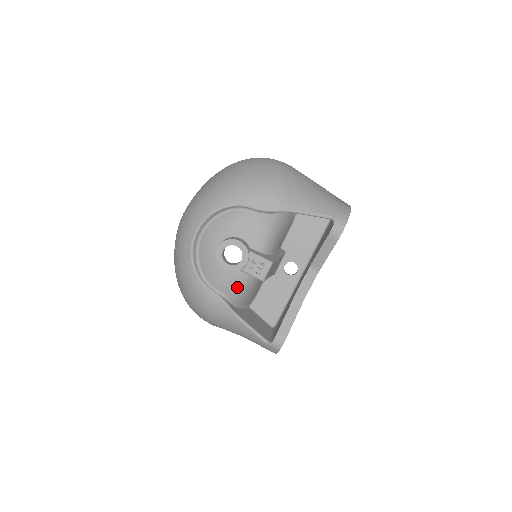
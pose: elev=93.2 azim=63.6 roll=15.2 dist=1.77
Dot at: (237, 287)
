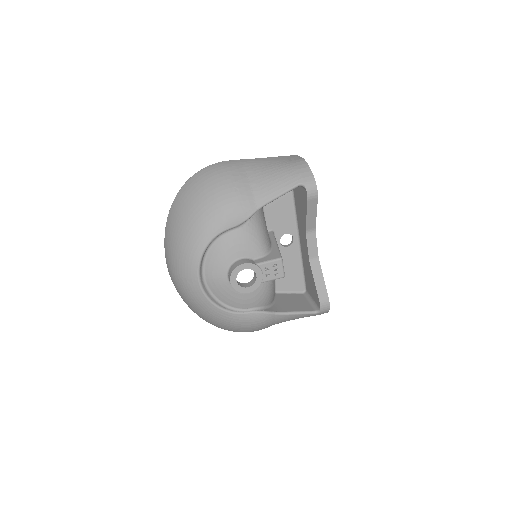
Dot at: (264, 294)
